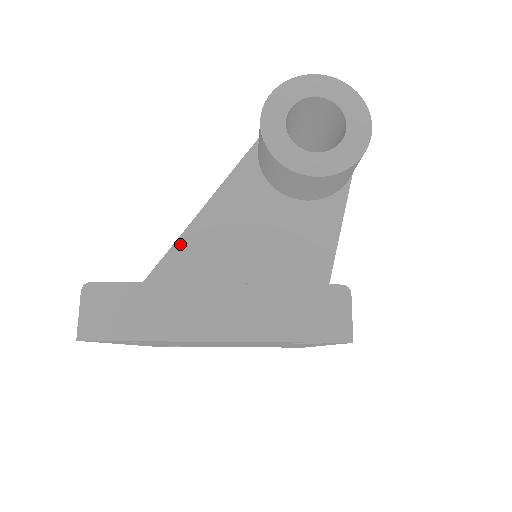
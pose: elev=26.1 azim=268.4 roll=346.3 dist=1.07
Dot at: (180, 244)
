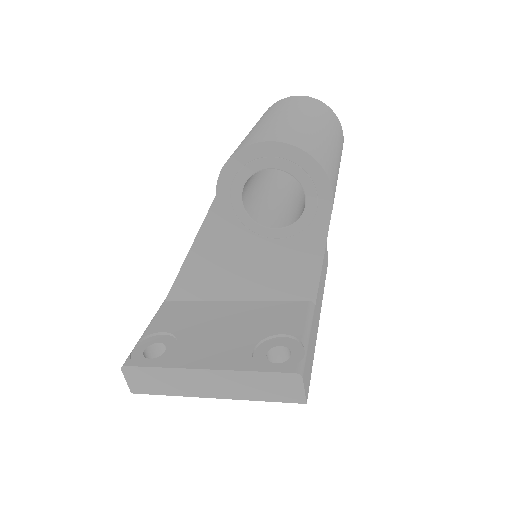
Dot at: (188, 262)
